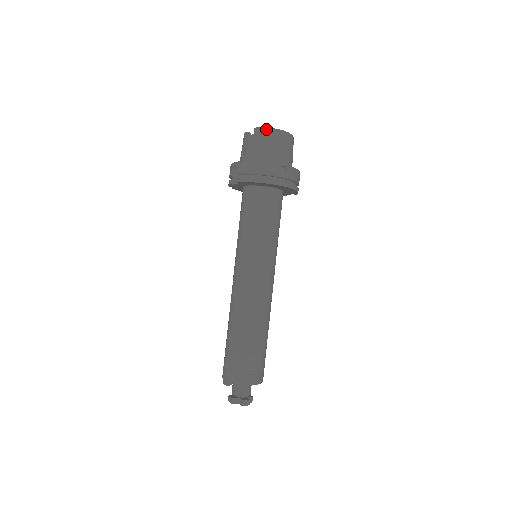
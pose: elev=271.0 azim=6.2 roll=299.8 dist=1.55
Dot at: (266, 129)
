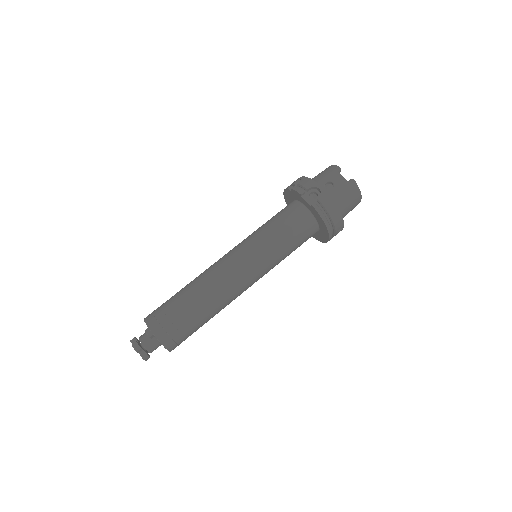
Dot at: (359, 190)
